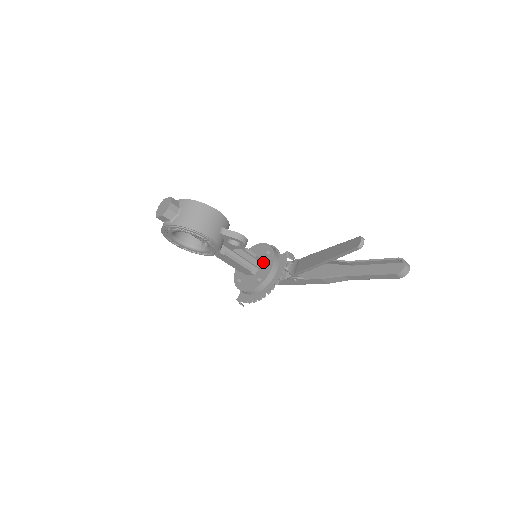
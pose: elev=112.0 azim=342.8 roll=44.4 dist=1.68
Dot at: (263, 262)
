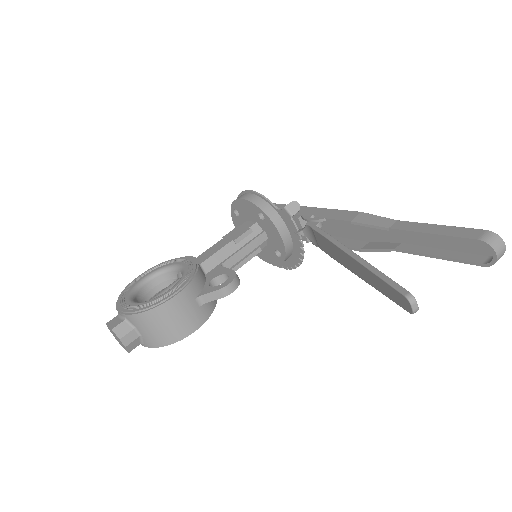
Dot at: (265, 230)
